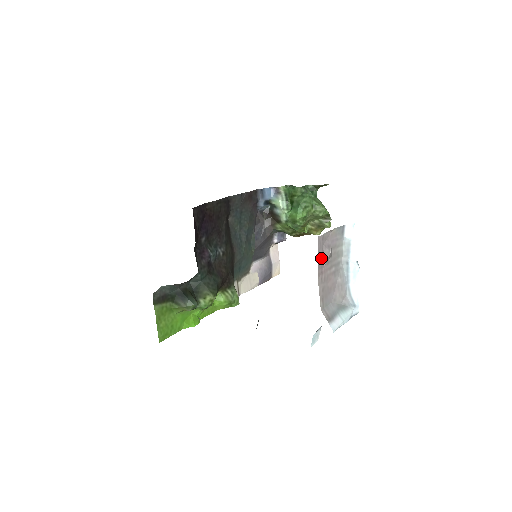
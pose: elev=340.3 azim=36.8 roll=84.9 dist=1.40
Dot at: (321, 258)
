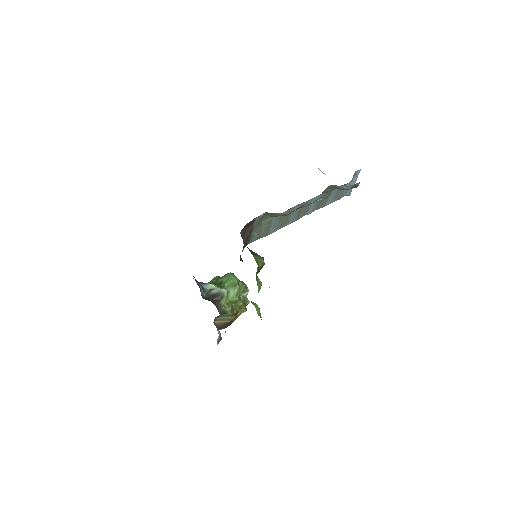
Dot at: occluded
